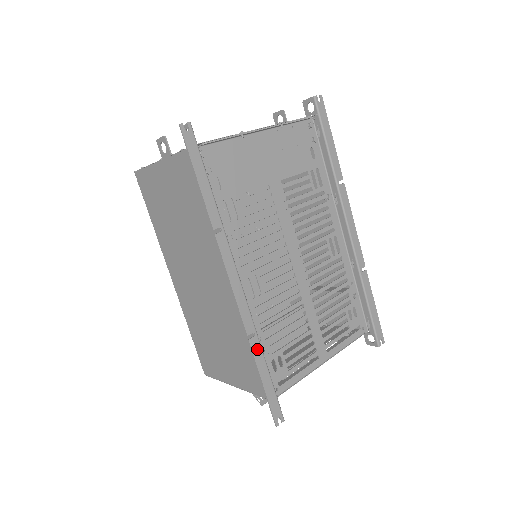
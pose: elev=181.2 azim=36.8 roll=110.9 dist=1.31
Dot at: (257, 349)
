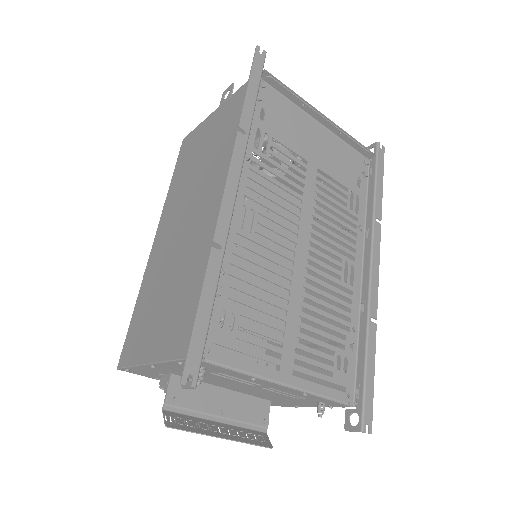
Dot at: (215, 266)
